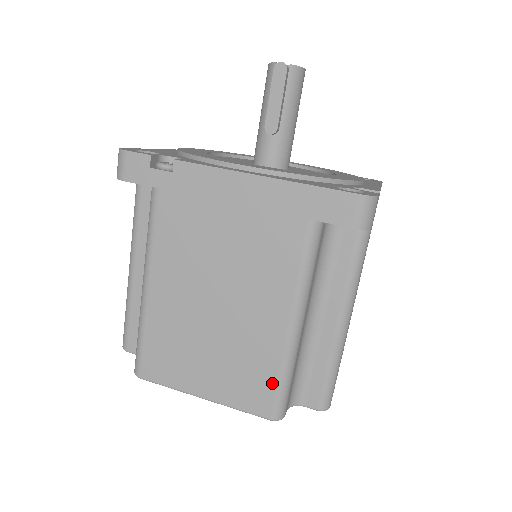
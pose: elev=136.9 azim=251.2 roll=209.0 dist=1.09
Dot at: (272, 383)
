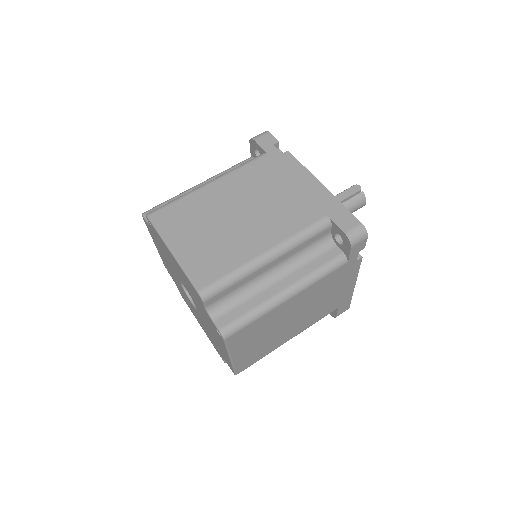
Dot at: (223, 272)
